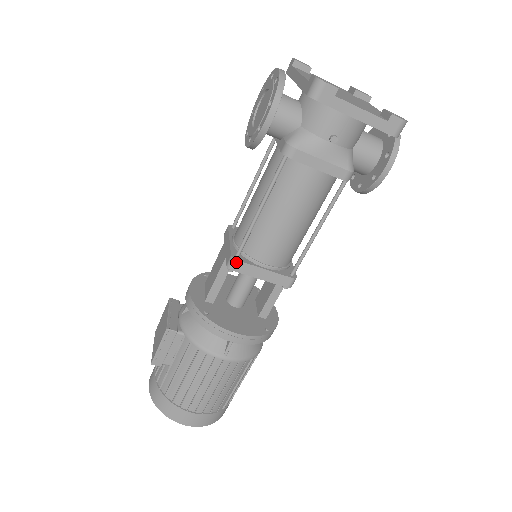
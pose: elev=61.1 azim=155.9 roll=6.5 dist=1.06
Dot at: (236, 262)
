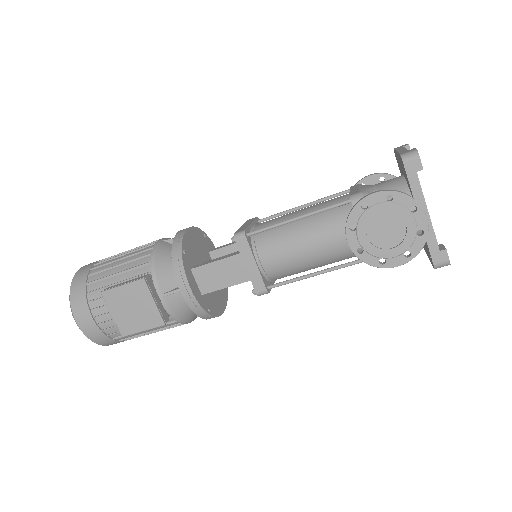
Dot at: occluded
